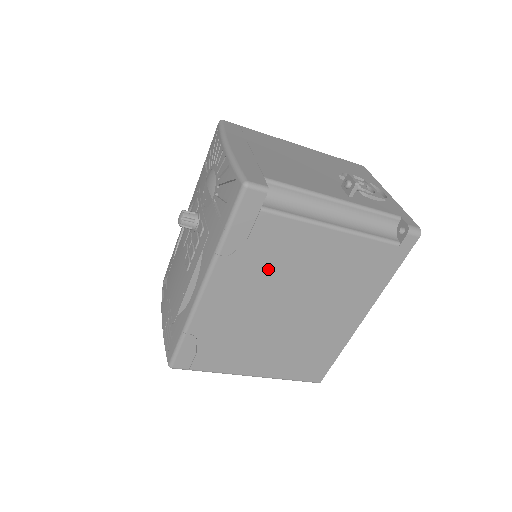
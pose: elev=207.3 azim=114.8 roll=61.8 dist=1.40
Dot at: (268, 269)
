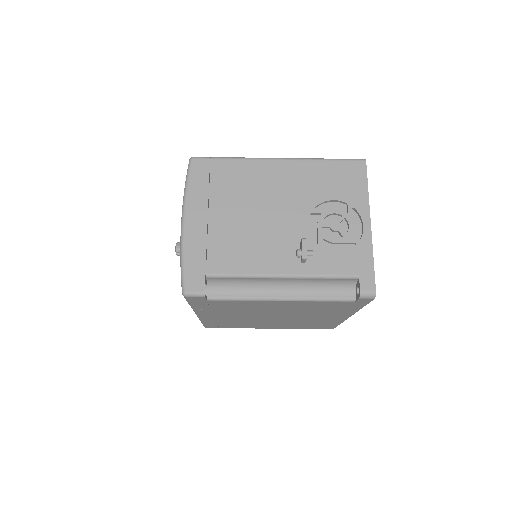
Dot at: (240, 310)
